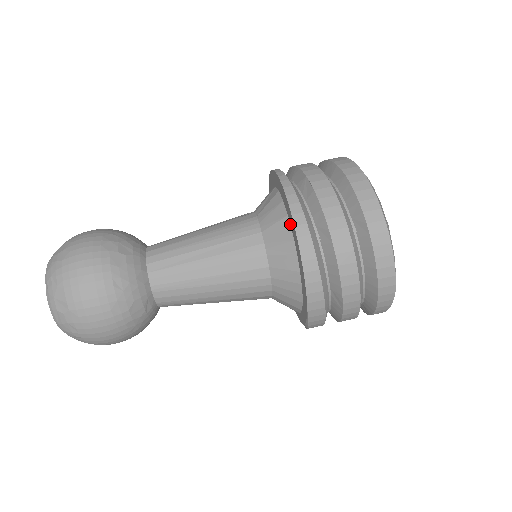
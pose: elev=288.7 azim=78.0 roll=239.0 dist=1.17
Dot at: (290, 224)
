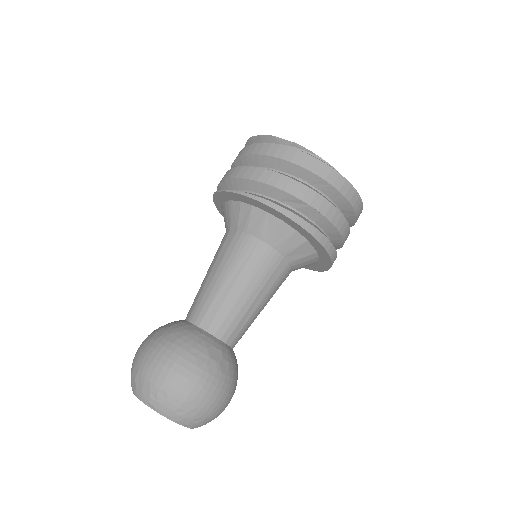
Dot at: (312, 245)
